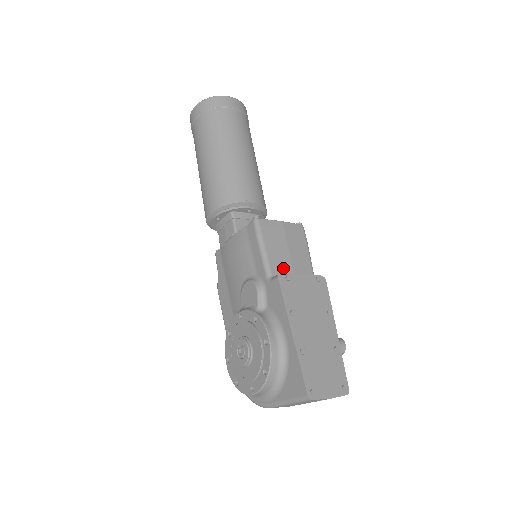
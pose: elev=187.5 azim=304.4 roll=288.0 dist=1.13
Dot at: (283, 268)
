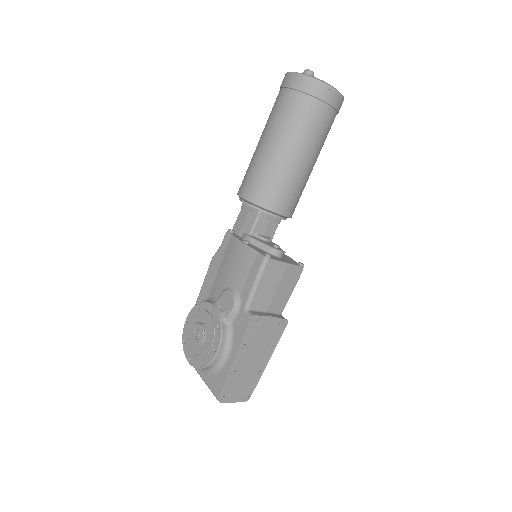
Dot at: (262, 303)
